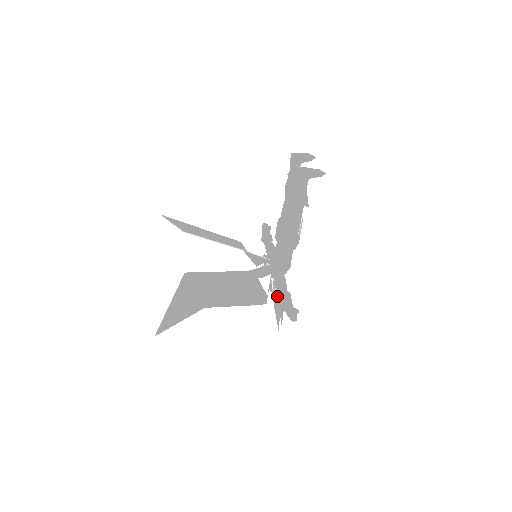
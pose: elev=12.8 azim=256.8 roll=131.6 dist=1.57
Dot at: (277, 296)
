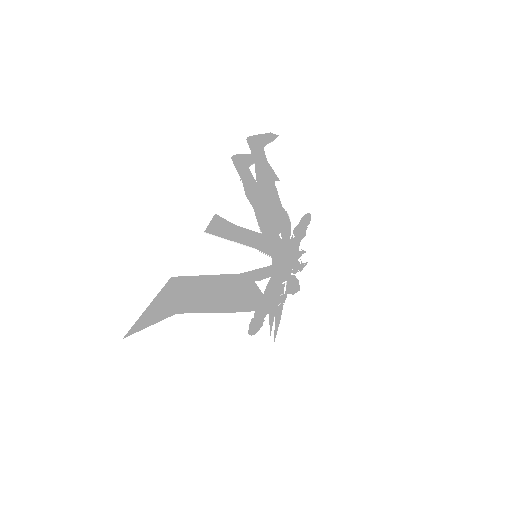
Dot at: occluded
